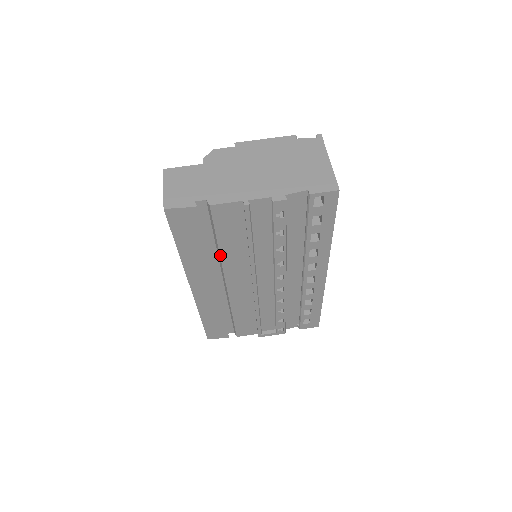
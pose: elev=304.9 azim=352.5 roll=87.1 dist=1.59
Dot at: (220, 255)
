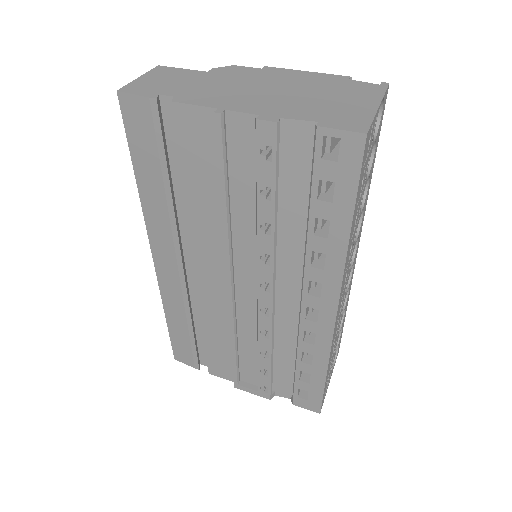
Dot at: (187, 209)
